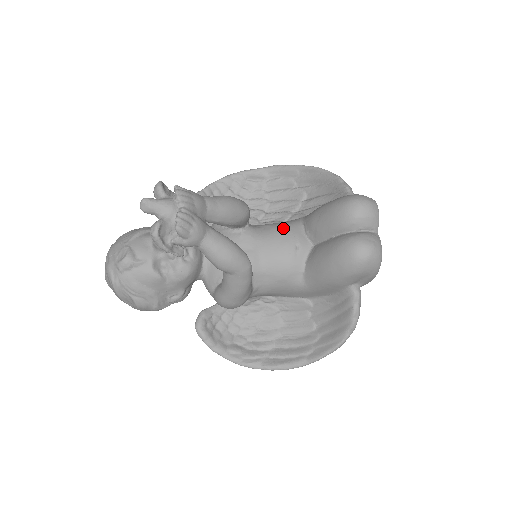
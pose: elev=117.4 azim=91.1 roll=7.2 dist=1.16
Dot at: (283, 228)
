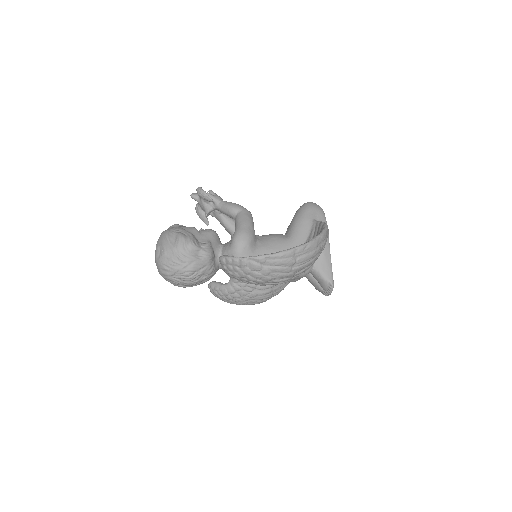
Dot at: occluded
